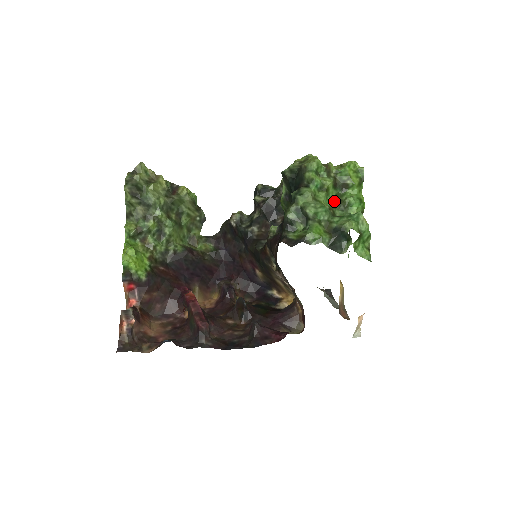
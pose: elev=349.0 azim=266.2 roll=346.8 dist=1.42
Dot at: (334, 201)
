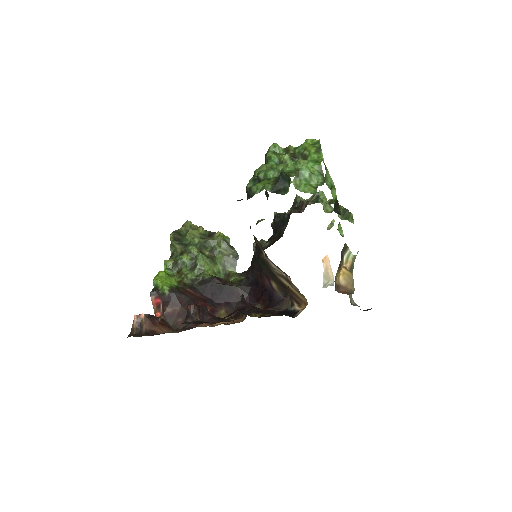
Dot at: (293, 170)
